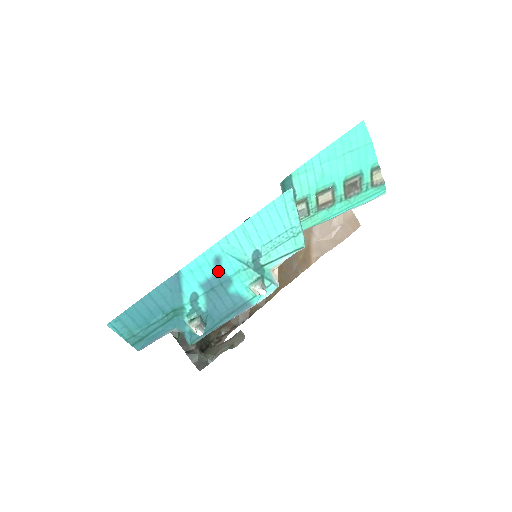
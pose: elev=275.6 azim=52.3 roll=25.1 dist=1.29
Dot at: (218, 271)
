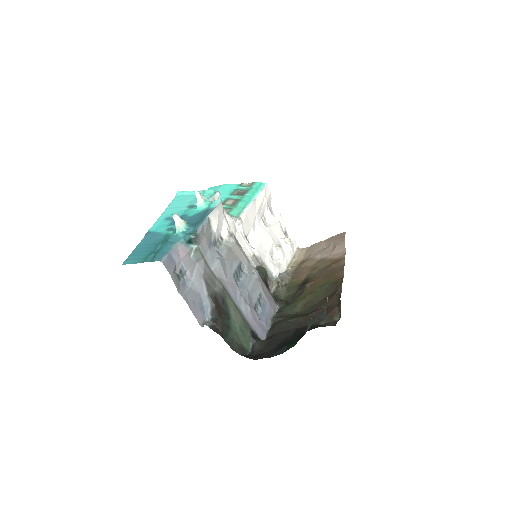
Dot at: (173, 219)
